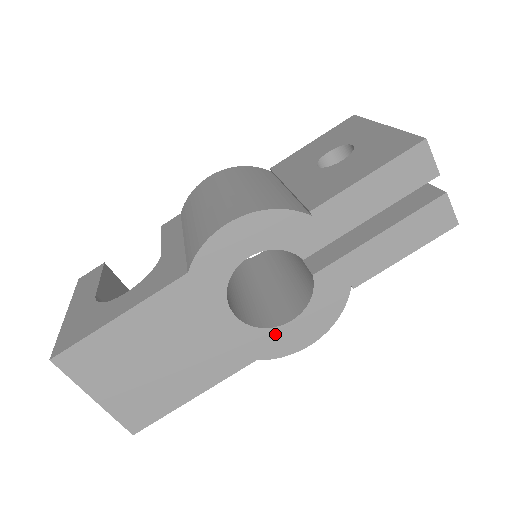
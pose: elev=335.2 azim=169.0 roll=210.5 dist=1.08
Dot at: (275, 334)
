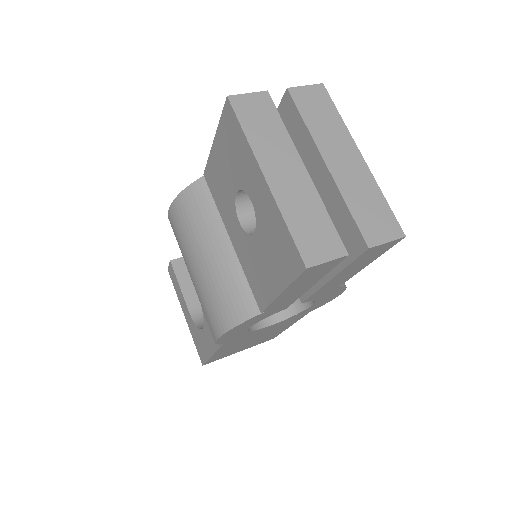
Dot at: (308, 309)
